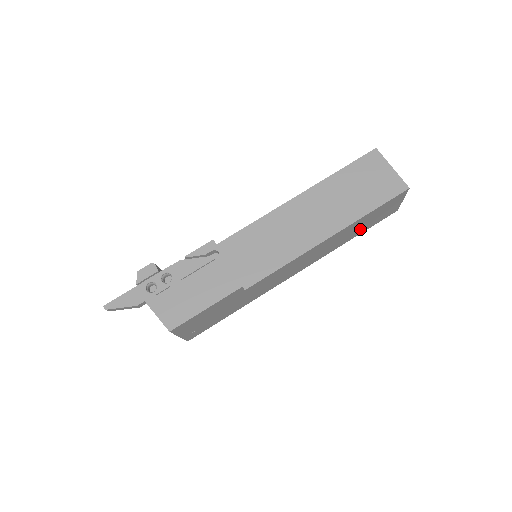
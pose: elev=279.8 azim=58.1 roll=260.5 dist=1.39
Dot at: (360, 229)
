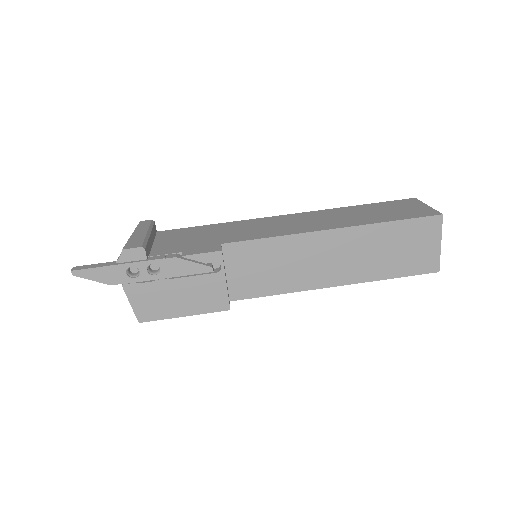
Dot at: occluded
